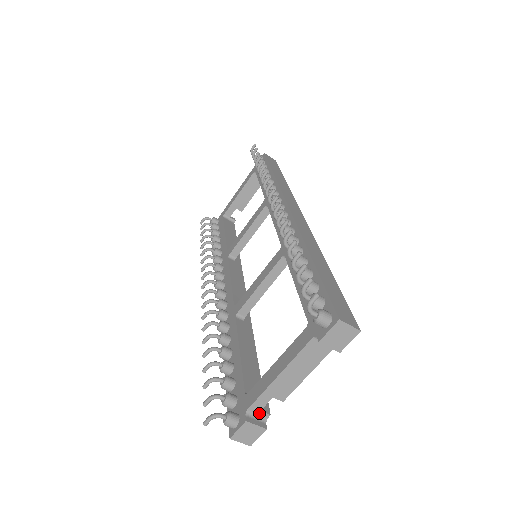
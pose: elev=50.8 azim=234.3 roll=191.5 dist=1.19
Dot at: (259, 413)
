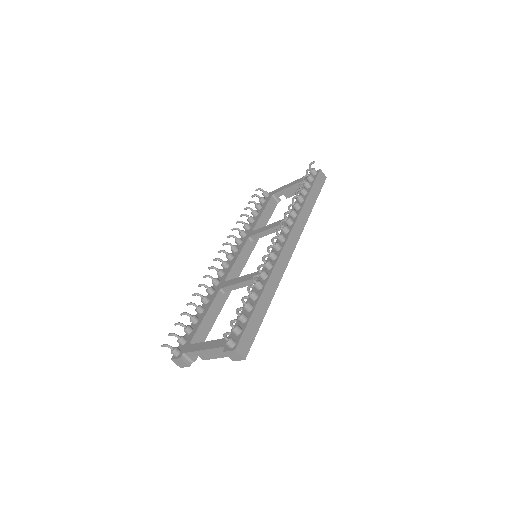
Dot at: (190, 357)
